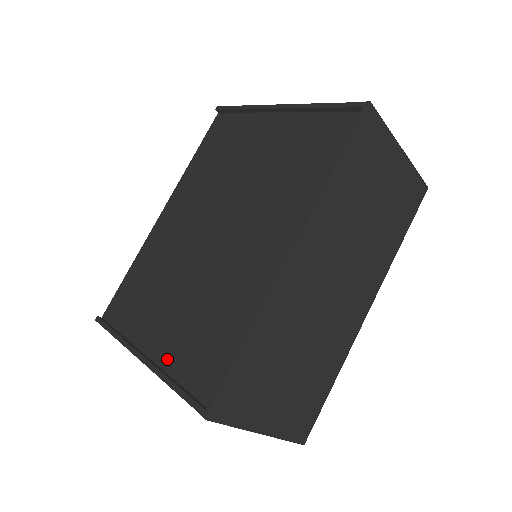
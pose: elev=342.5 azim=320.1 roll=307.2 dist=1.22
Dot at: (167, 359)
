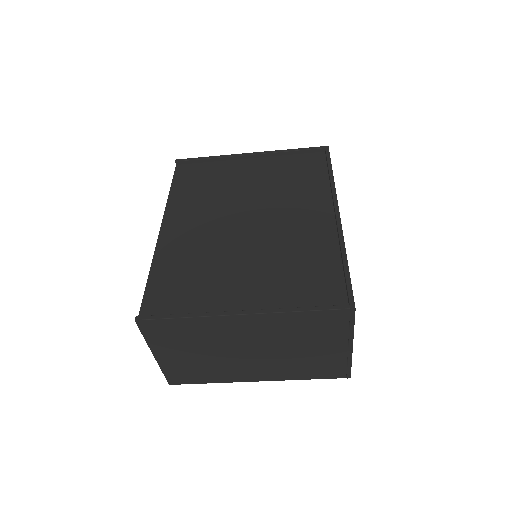
Dot at: (271, 304)
